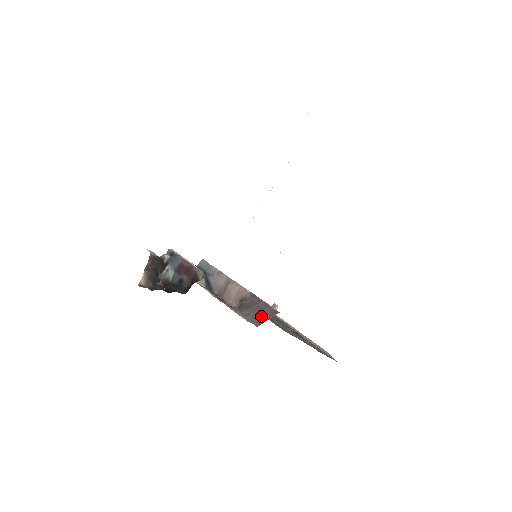
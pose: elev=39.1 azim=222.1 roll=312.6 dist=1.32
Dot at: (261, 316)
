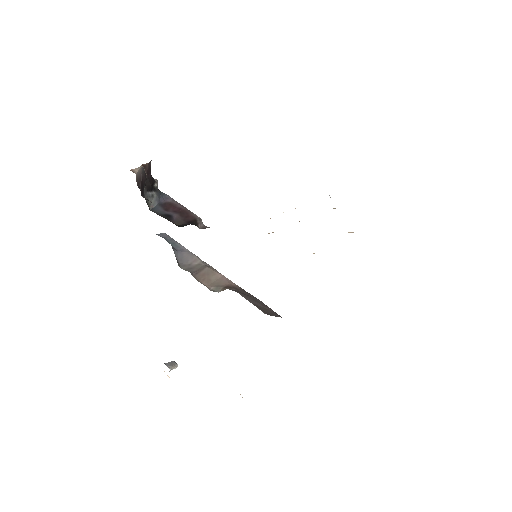
Dot at: (264, 309)
